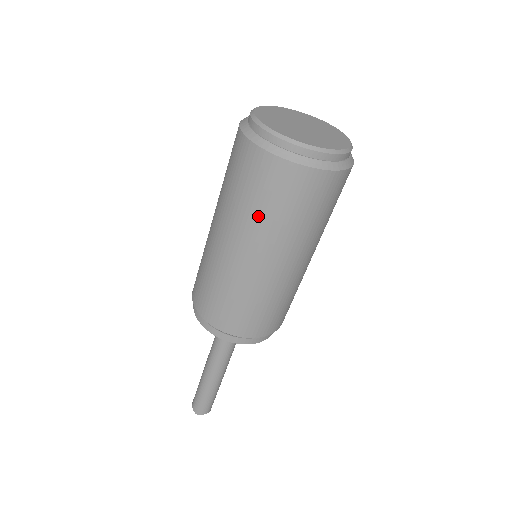
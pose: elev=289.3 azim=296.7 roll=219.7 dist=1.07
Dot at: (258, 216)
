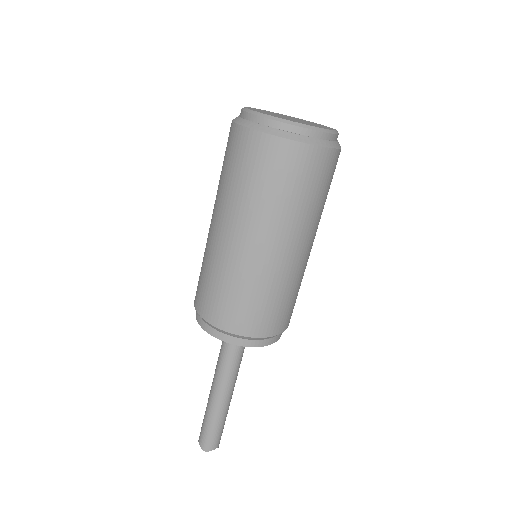
Dot at: (260, 199)
